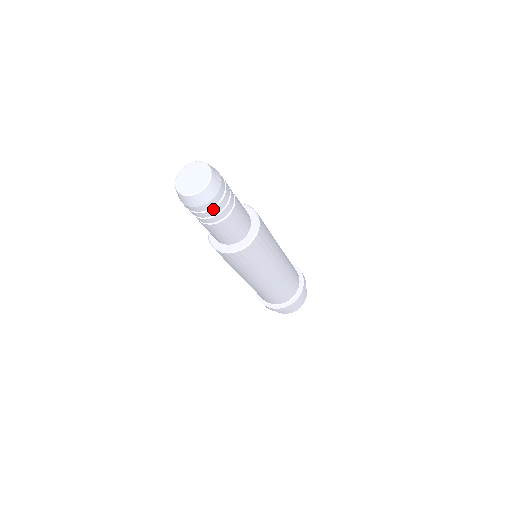
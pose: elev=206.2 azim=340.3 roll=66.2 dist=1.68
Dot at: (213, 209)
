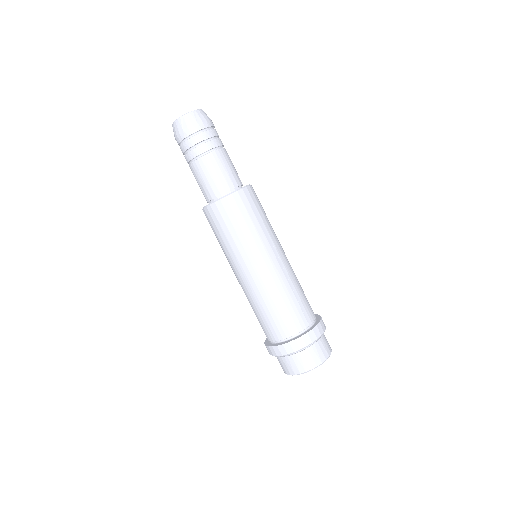
Dot at: (203, 133)
